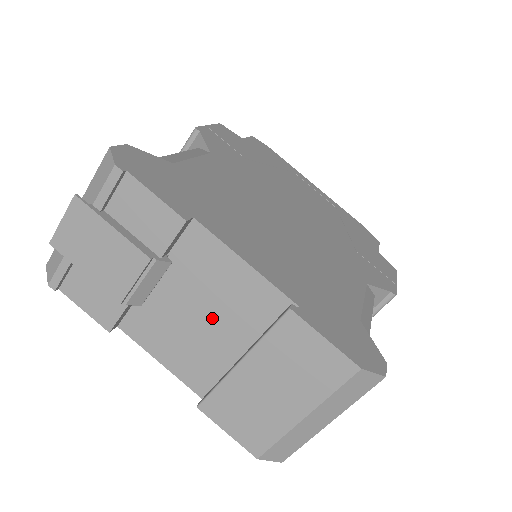
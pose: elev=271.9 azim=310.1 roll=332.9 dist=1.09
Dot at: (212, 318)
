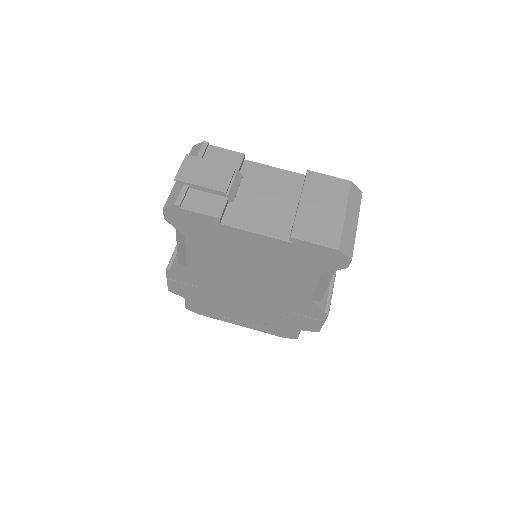
Dot at: (273, 197)
